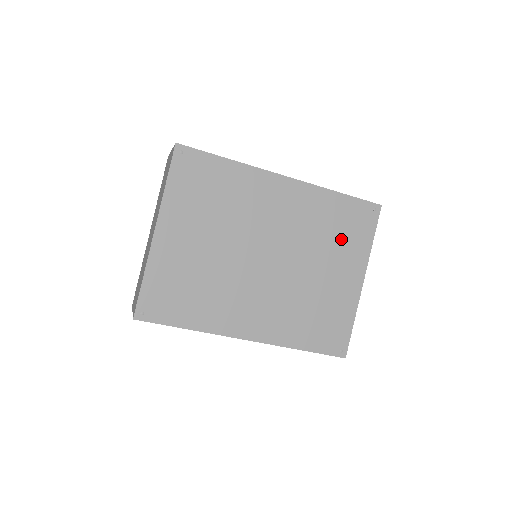
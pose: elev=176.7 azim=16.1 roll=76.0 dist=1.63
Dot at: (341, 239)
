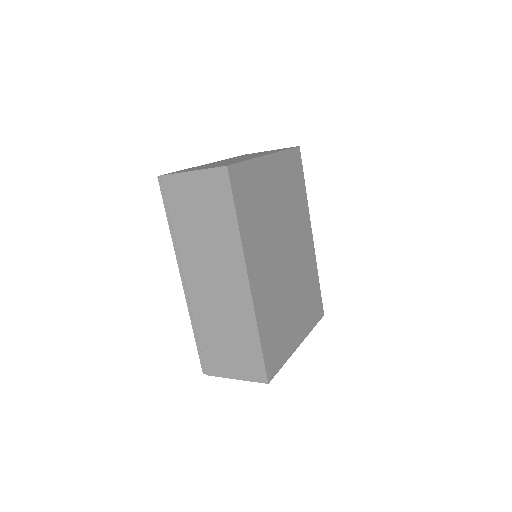
Dot at: (307, 303)
